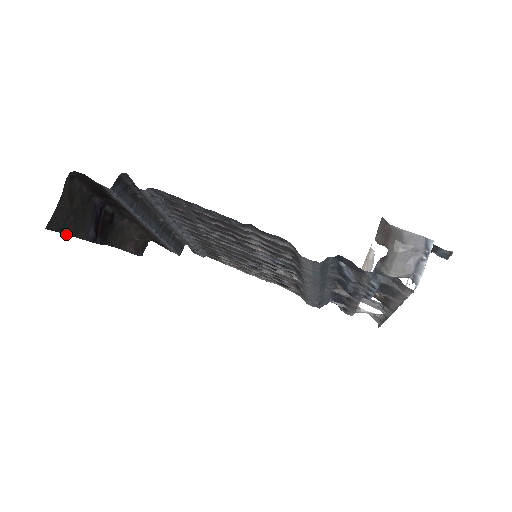
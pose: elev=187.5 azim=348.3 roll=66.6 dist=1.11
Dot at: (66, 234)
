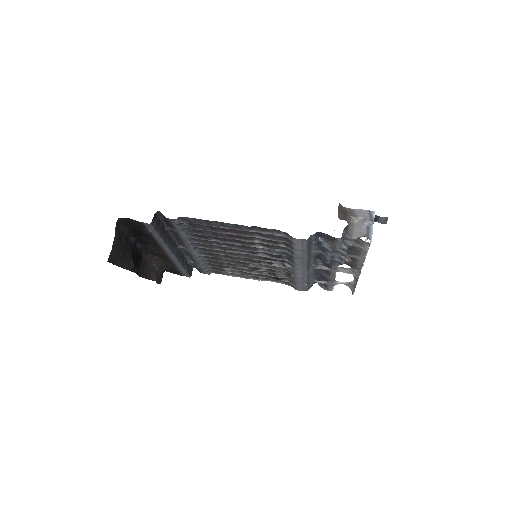
Dot at: (118, 266)
